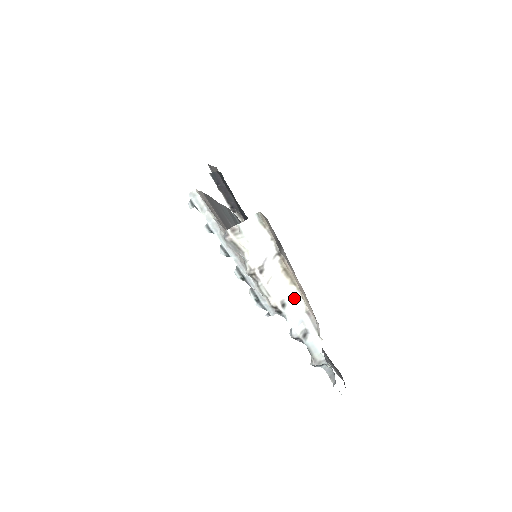
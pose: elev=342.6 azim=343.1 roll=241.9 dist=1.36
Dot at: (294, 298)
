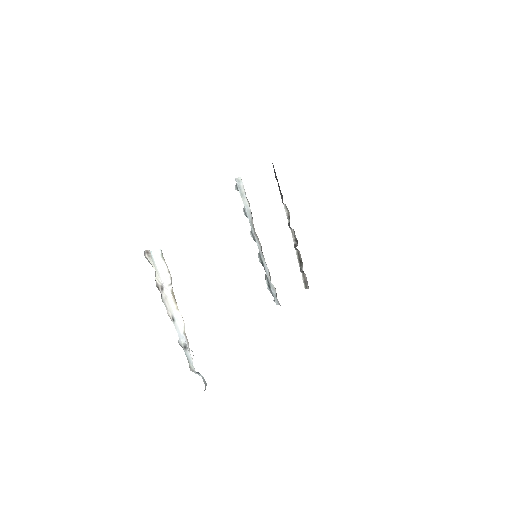
Dot at: (178, 320)
